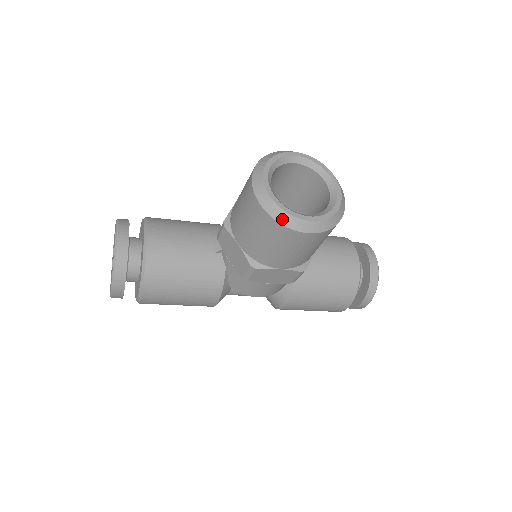
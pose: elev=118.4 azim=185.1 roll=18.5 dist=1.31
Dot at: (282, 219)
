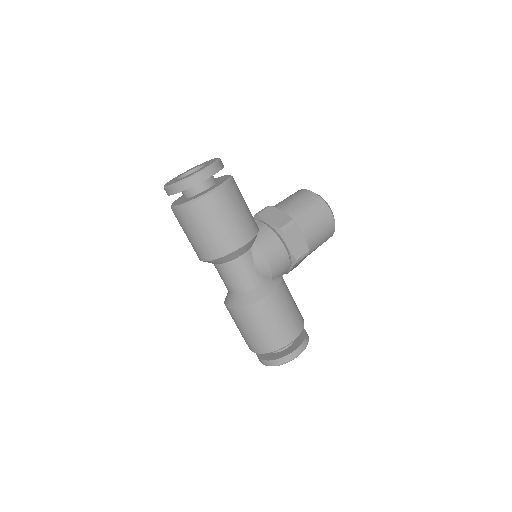
Dot at: (324, 200)
